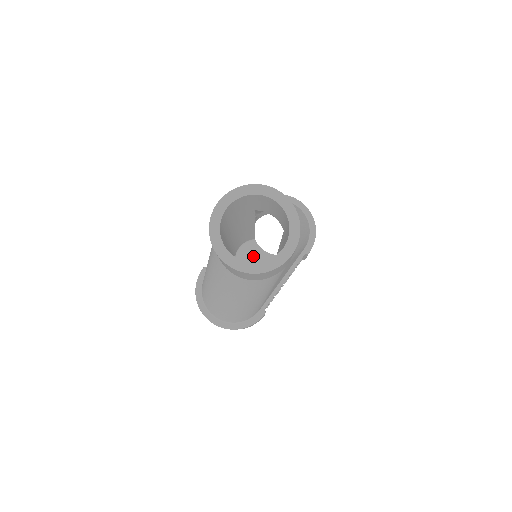
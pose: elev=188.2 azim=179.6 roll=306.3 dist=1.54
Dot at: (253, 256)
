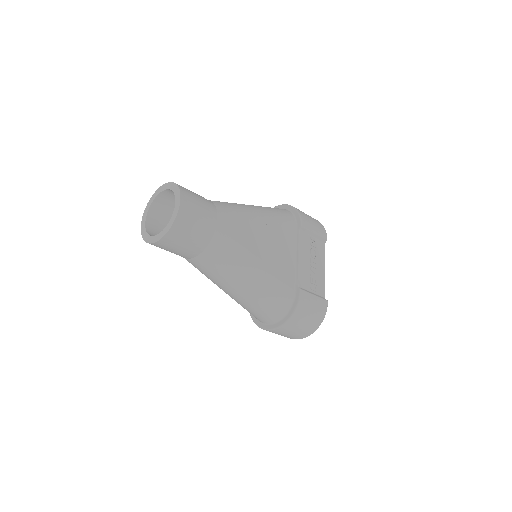
Dot at: occluded
